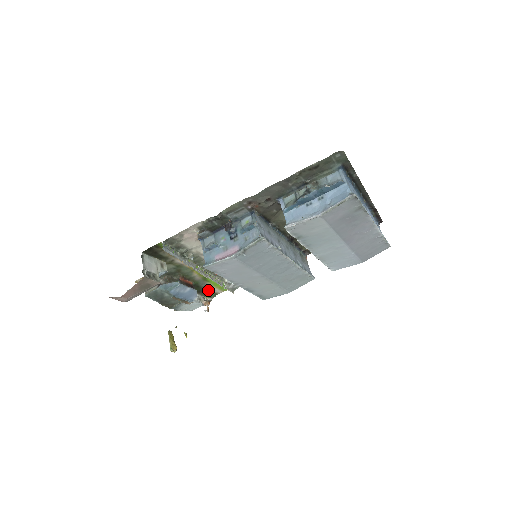
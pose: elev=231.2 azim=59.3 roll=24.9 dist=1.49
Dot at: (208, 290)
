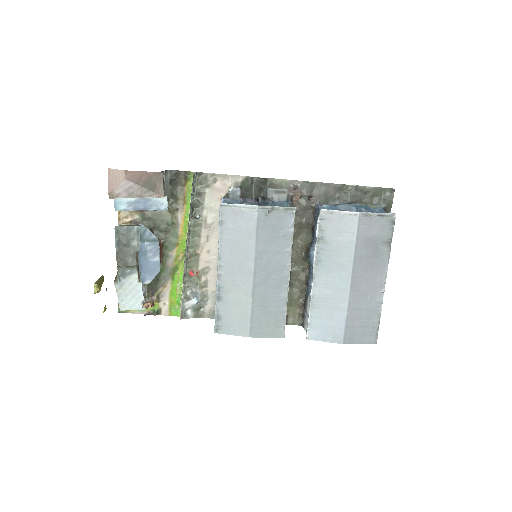
Dot at: (159, 296)
